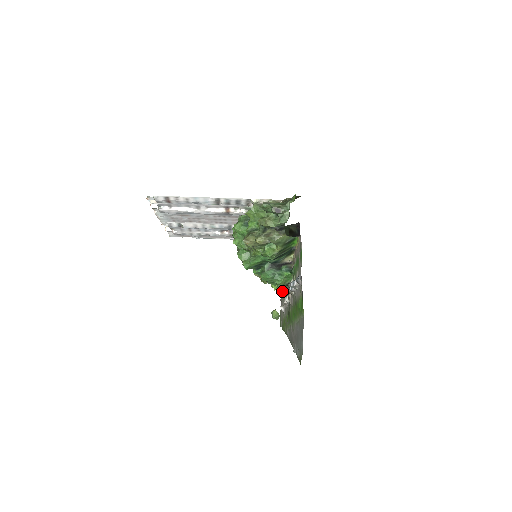
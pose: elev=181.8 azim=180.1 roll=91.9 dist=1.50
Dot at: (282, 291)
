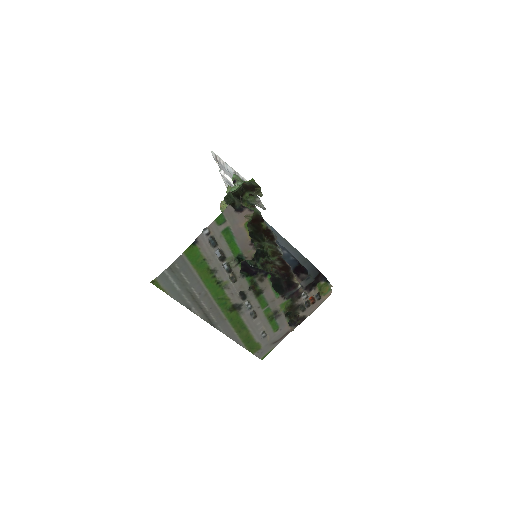
Dot at: (279, 327)
